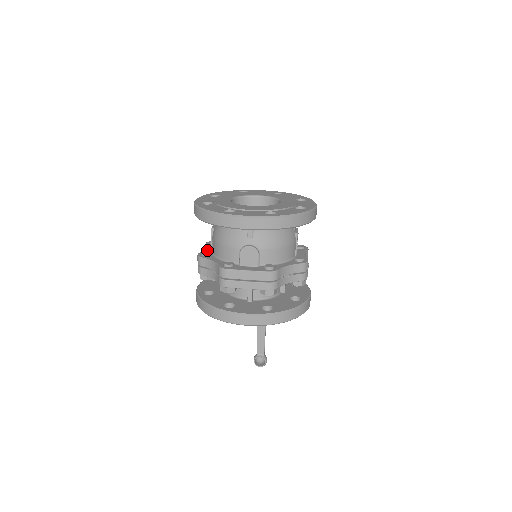
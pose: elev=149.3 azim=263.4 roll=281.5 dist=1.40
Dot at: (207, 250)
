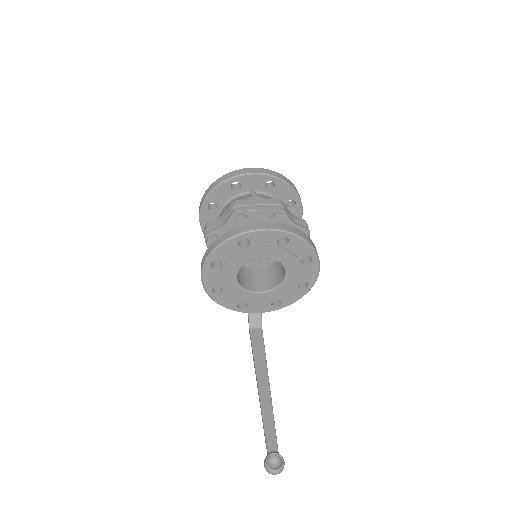
Dot at: occluded
